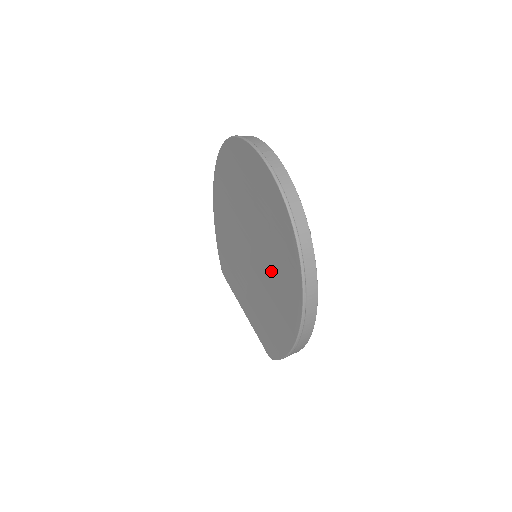
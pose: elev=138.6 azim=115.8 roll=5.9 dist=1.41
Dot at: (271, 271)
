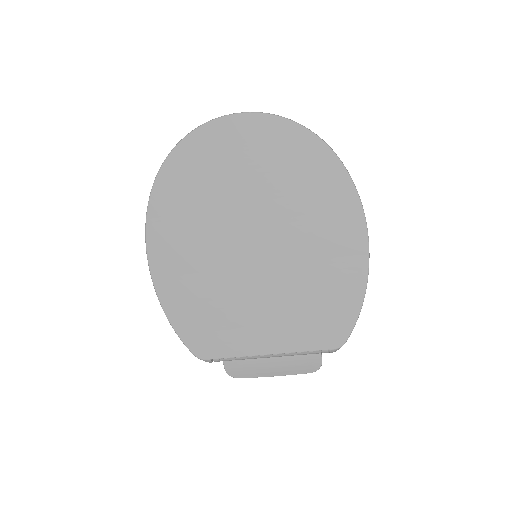
Dot at: (299, 225)
